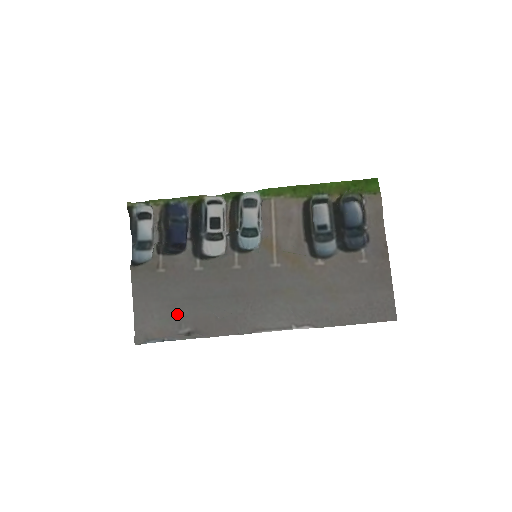
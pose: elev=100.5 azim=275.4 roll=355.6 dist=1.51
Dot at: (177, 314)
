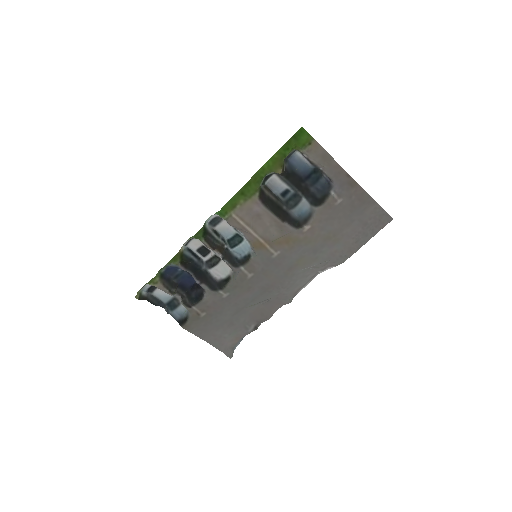
Dot at: (238, 325)
